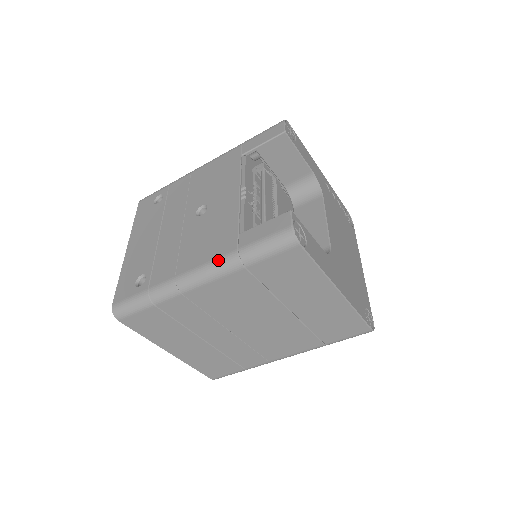
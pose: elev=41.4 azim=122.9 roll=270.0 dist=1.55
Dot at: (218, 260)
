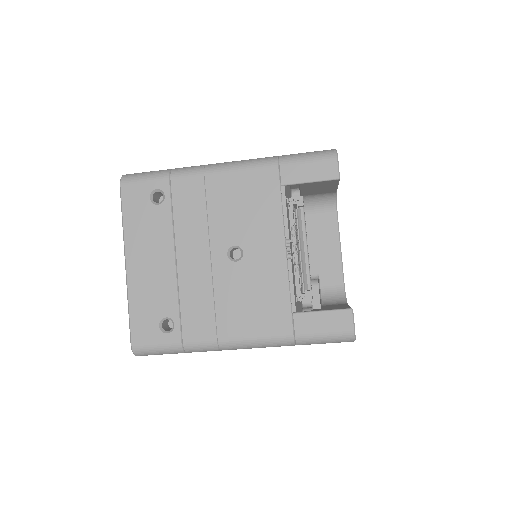
Dot at: (271, 338)
